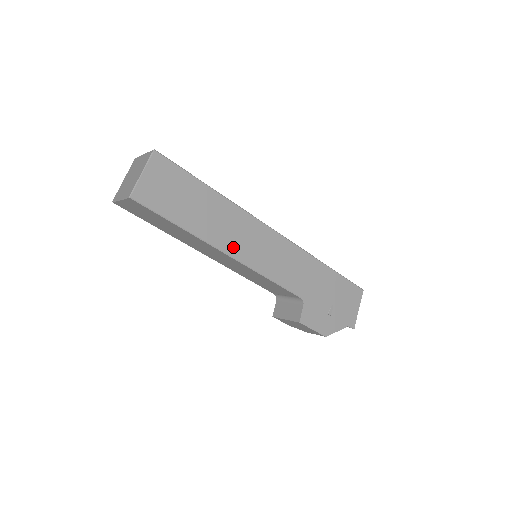
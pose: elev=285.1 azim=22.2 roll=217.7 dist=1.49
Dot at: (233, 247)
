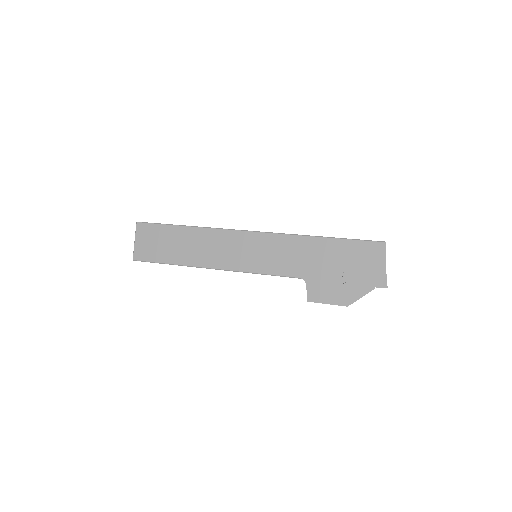
Dot at: (216, 261)
